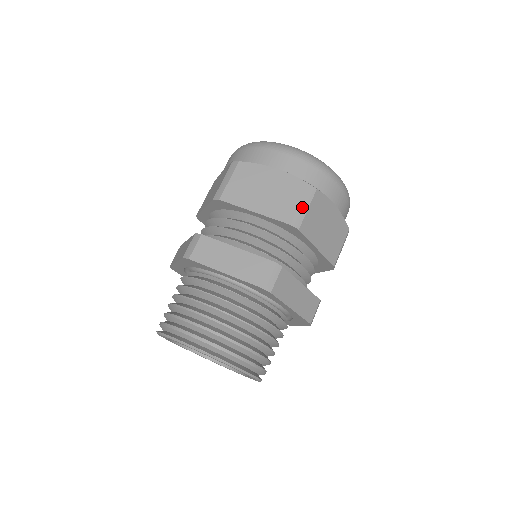
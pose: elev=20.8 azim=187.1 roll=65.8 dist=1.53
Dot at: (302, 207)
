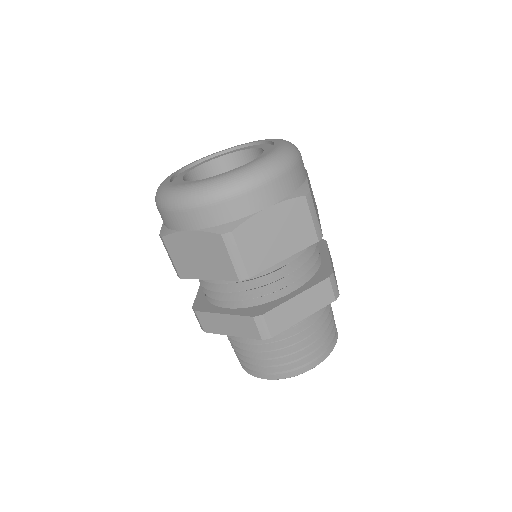
Dot at: (234, 259)
